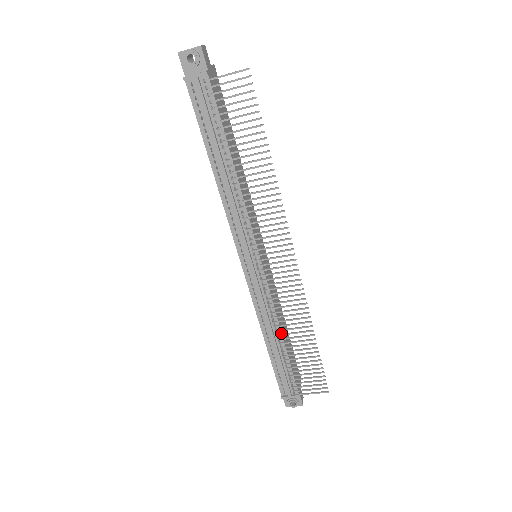
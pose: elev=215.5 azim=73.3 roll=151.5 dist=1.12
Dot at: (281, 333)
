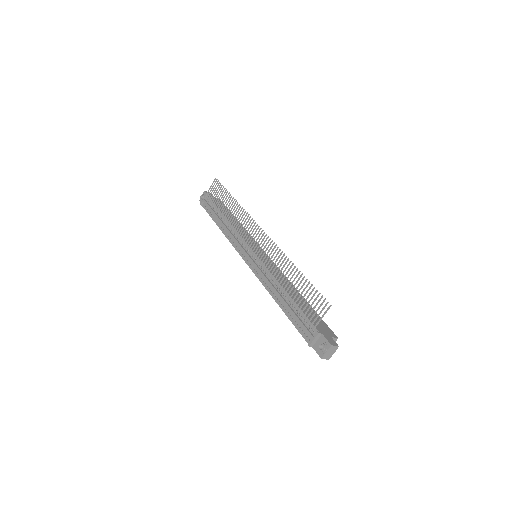
Dot at: (282, 287)
